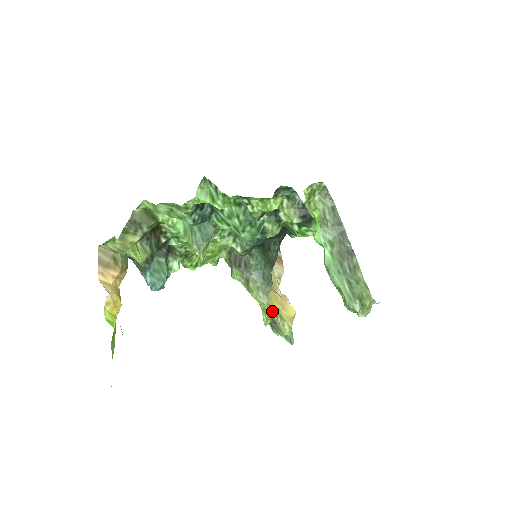
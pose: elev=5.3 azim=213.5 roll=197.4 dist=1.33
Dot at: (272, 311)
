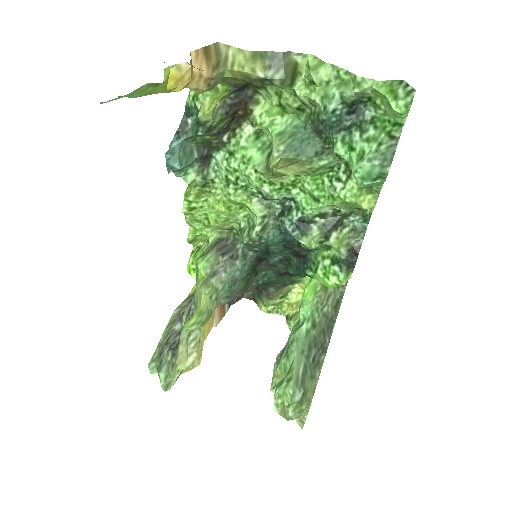
Dot at: (196, 329)
